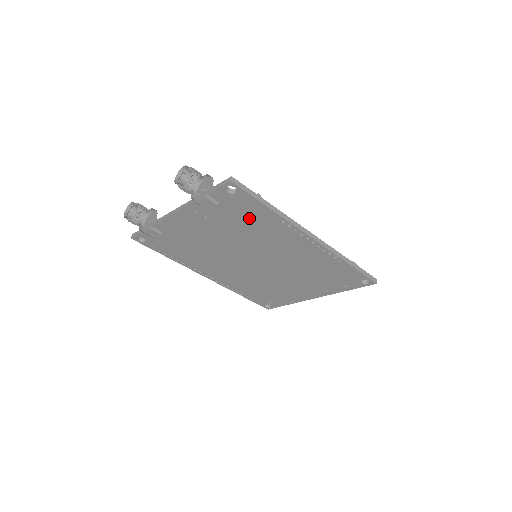
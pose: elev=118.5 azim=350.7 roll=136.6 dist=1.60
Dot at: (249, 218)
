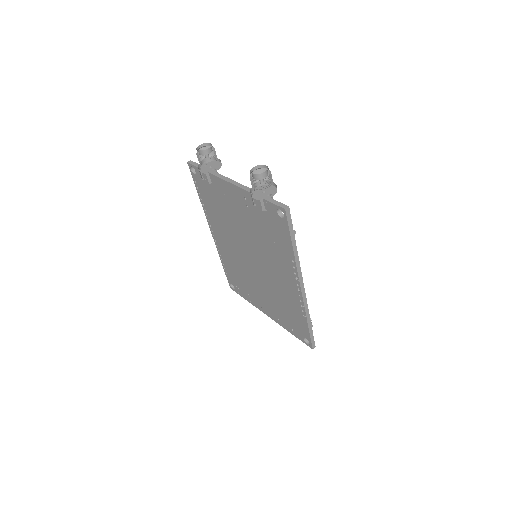
Dot at: (274, 237)
